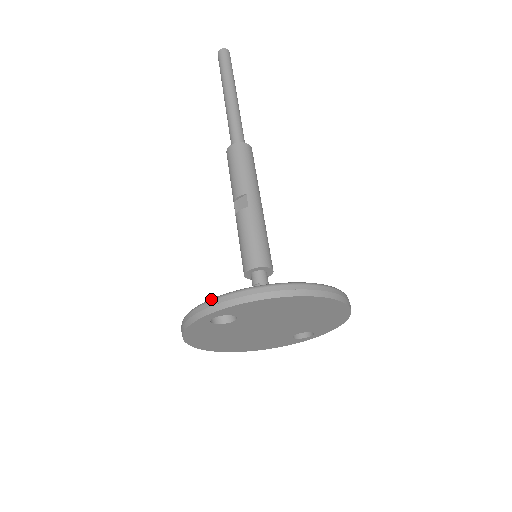
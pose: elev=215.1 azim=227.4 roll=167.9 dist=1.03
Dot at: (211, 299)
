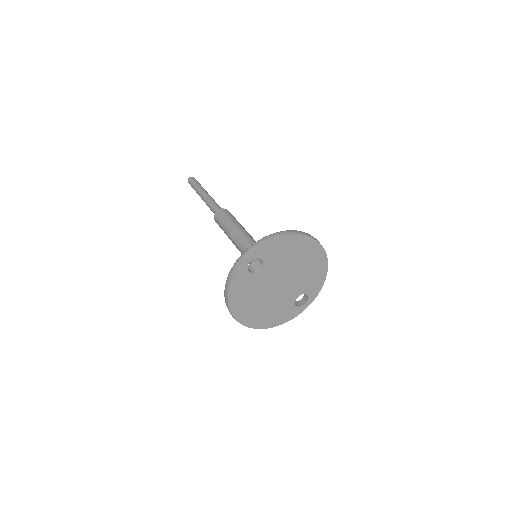
Dot at: (246, 249)
